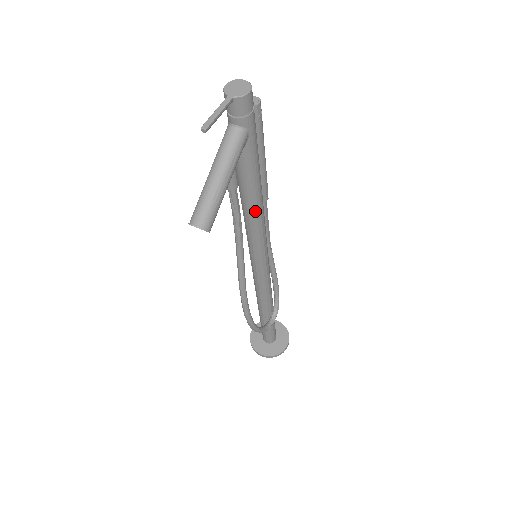
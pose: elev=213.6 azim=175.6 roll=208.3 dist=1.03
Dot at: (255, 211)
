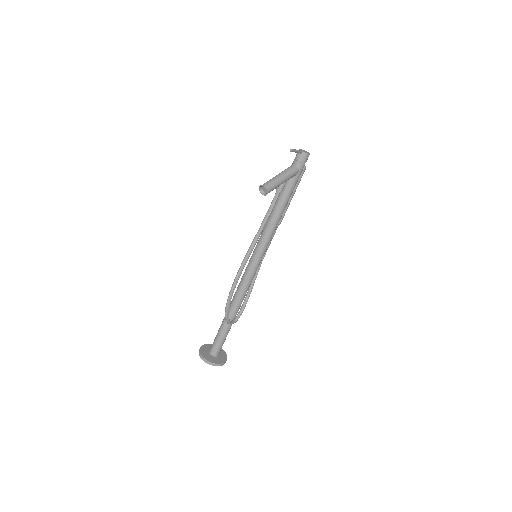
Dot at: (276, 219)
